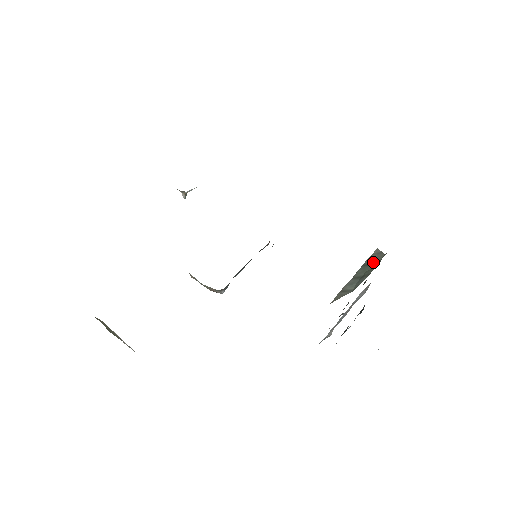
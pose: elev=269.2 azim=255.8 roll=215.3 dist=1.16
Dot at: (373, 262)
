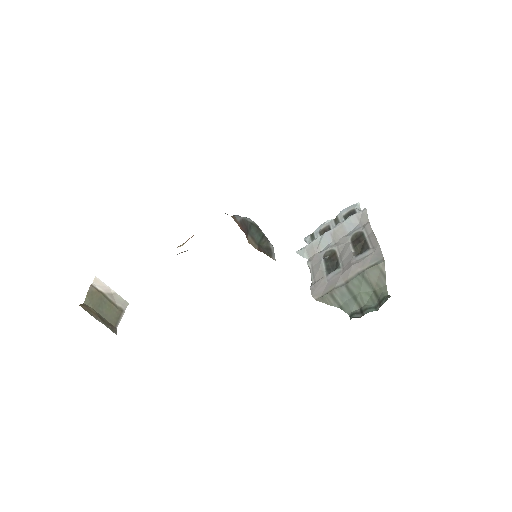
Dot at: (372, 282)
